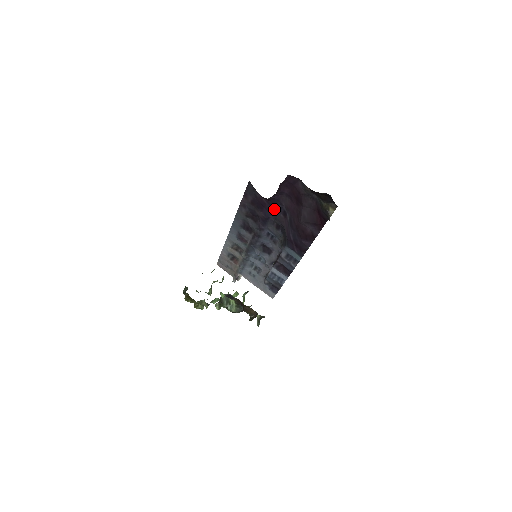
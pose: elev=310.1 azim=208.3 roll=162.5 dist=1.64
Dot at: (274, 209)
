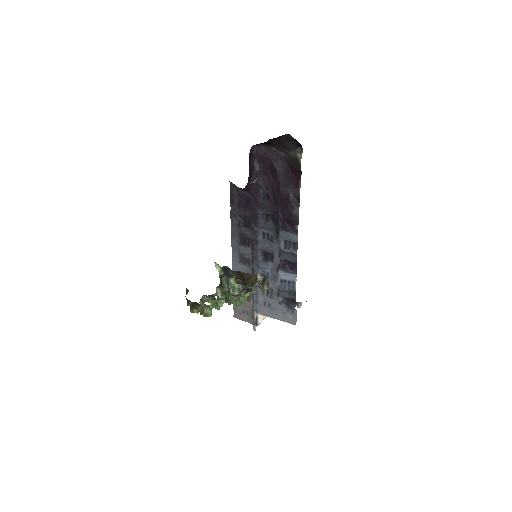
Dot at: (258, 198)
